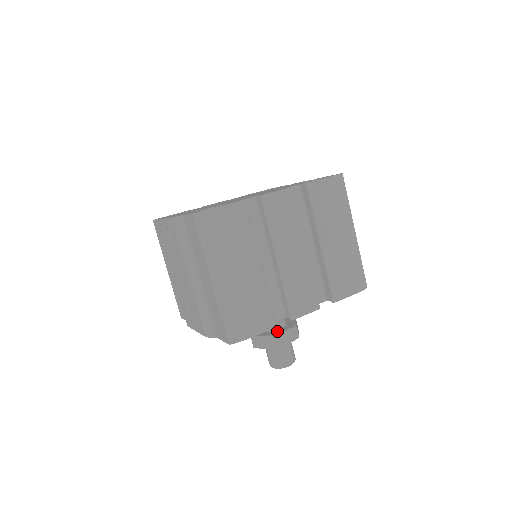
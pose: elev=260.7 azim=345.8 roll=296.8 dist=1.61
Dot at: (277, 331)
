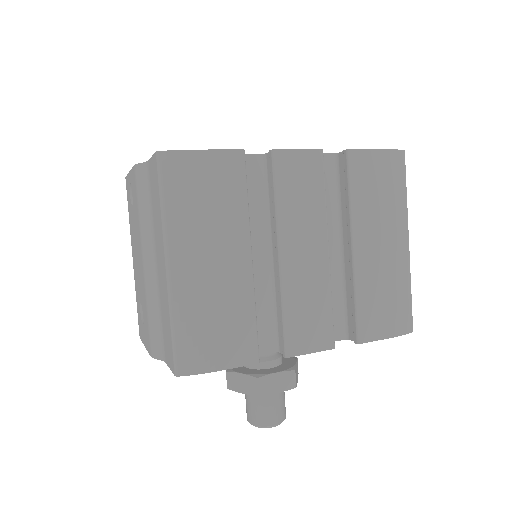
Dot at: (265, 371)
